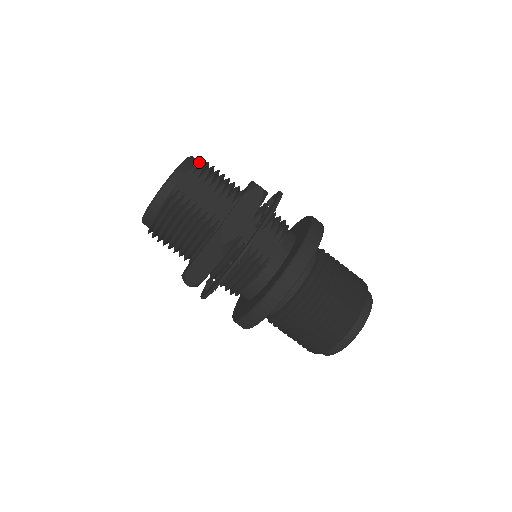
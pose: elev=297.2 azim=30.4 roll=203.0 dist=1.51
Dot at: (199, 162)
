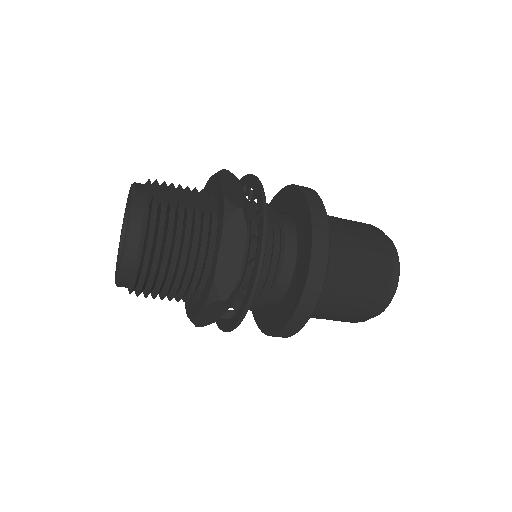
Dot at: occluded
